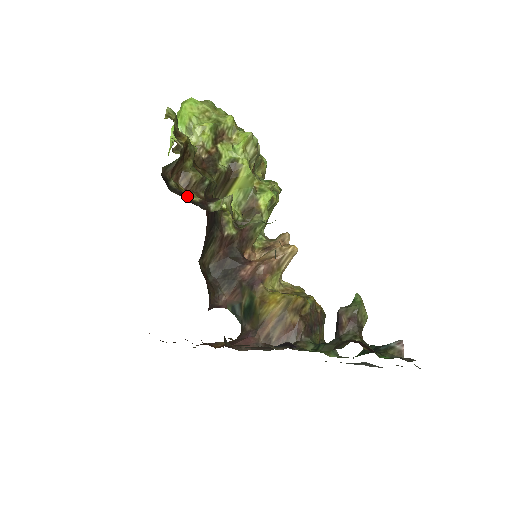
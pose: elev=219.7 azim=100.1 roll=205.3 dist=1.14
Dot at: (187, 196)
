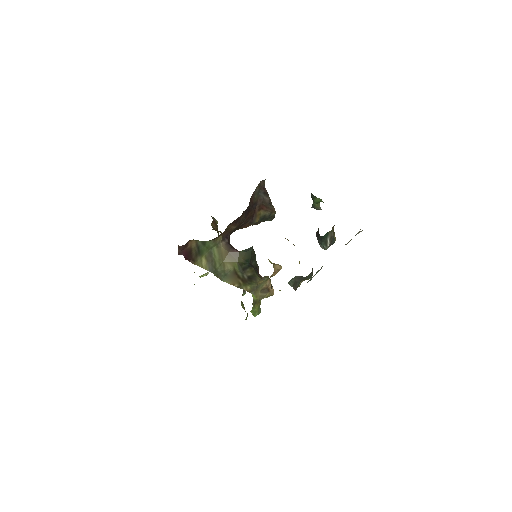
Dot at: occluded
